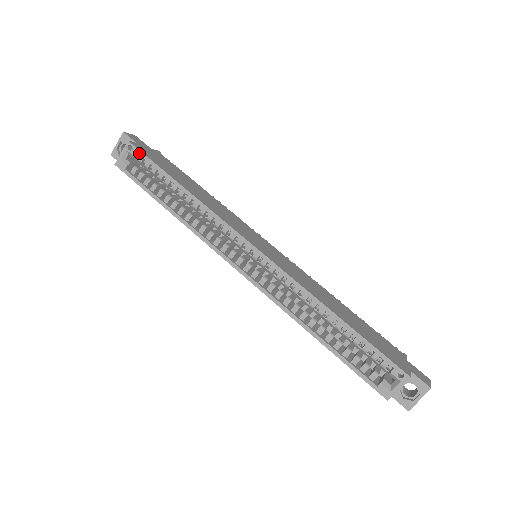
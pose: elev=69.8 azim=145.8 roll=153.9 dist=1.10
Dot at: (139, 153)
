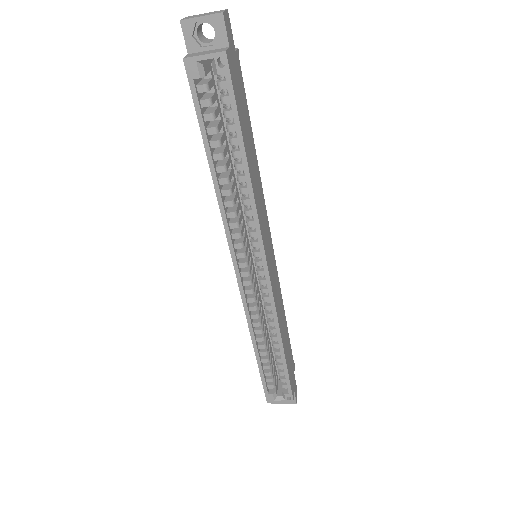
Dot at: (228, 81)
